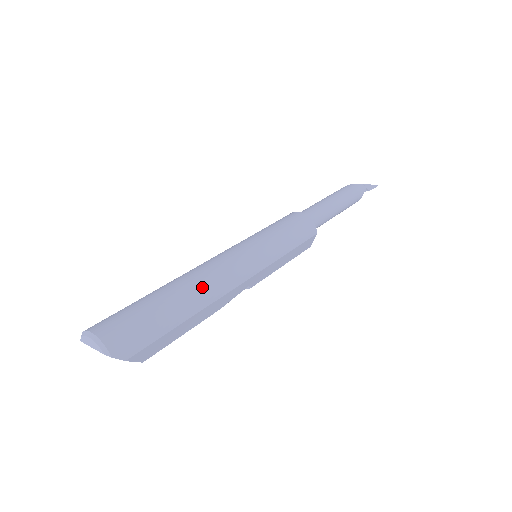
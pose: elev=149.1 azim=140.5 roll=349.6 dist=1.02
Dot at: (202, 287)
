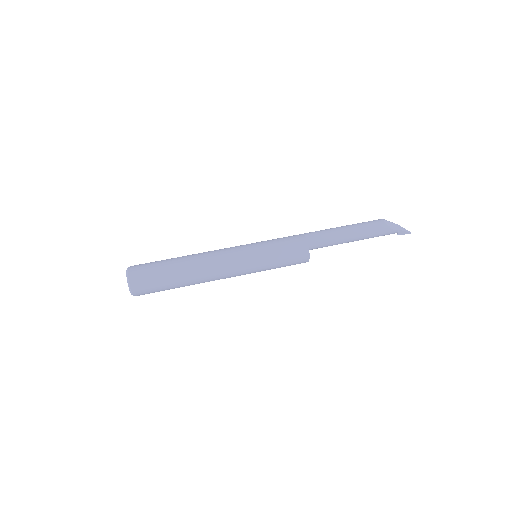
Dot at: (199, 280)
